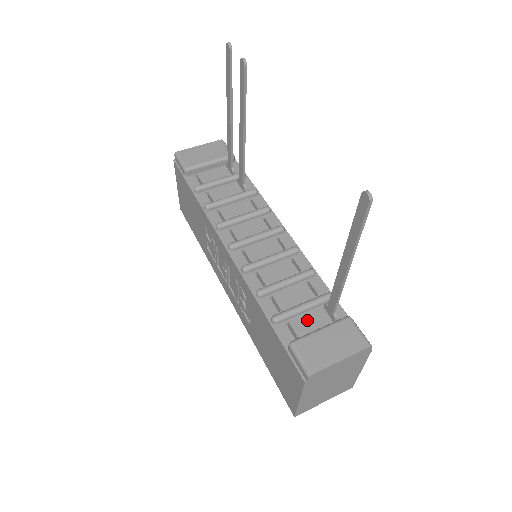
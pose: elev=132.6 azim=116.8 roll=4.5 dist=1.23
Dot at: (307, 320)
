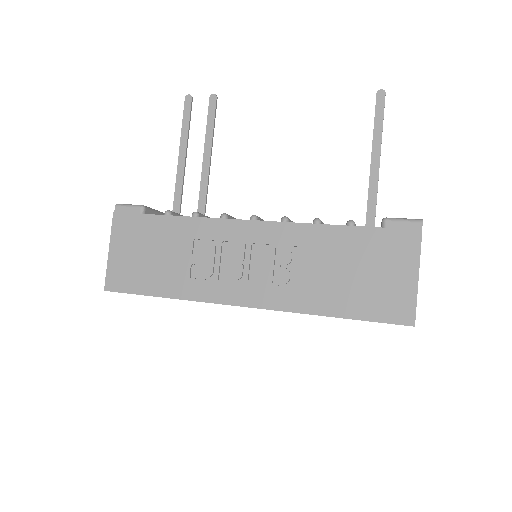
Dot at: occluded
